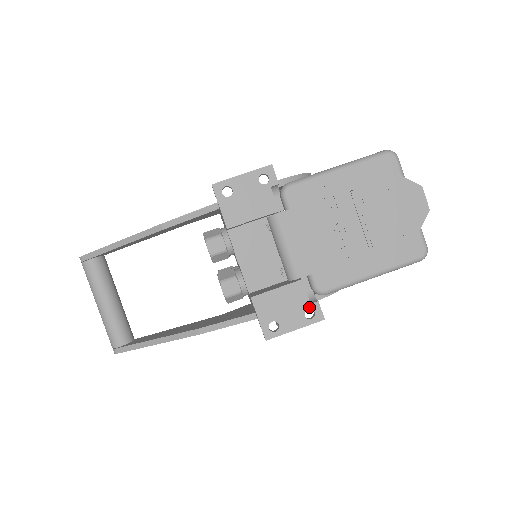
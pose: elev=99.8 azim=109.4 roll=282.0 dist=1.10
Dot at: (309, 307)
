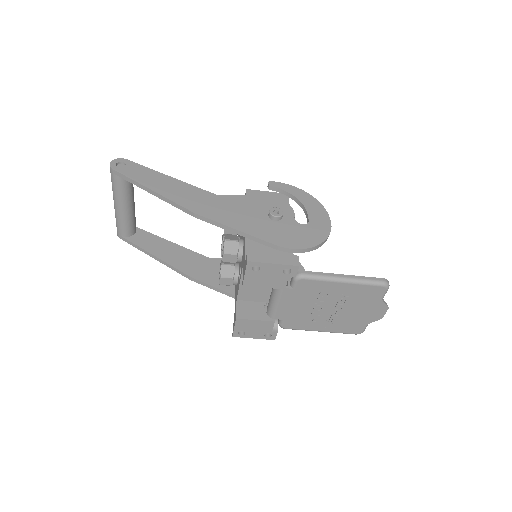
Dot at: (270, 333)
